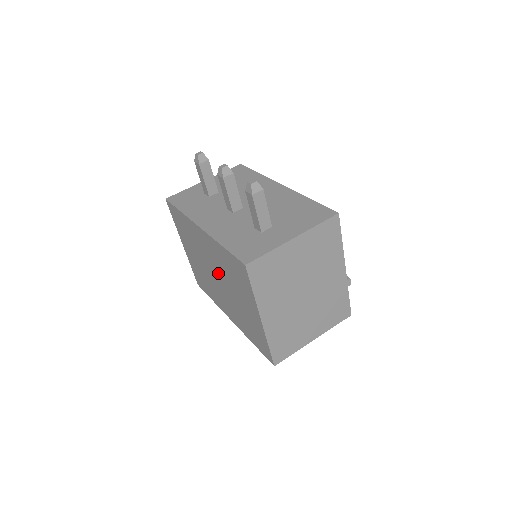
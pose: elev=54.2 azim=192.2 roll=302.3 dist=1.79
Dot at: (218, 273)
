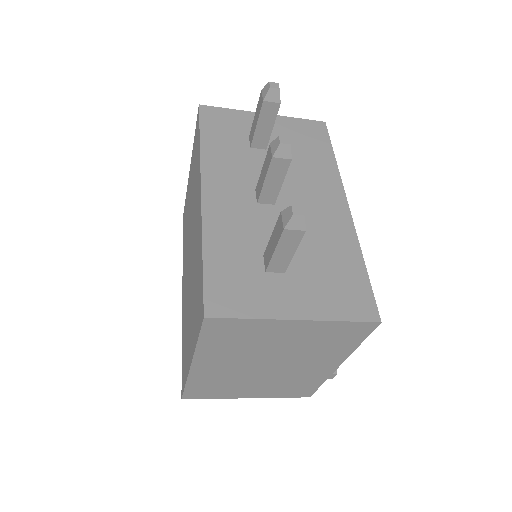
Dot at: (192, 254)
